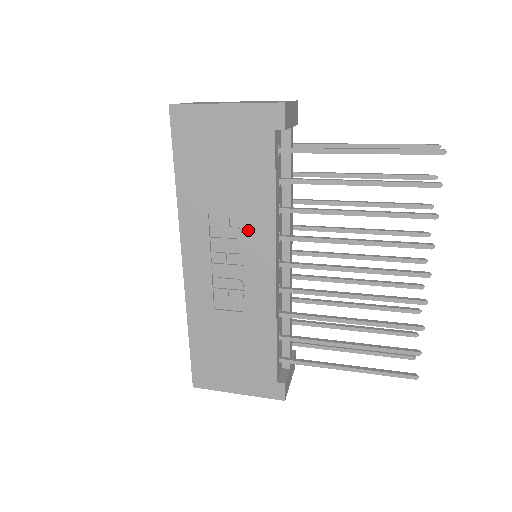
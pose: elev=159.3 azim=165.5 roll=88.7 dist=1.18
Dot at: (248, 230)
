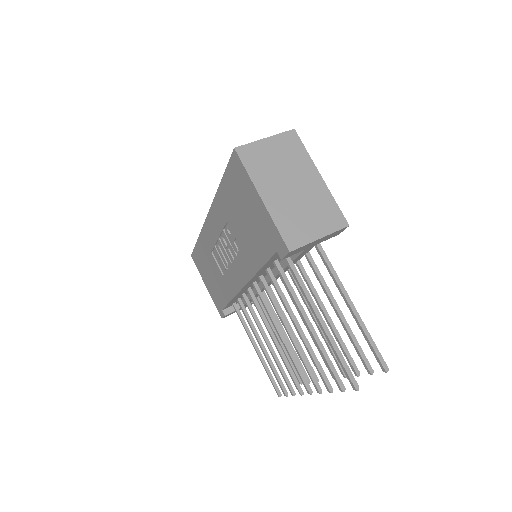
Dot at: (240, 257)
